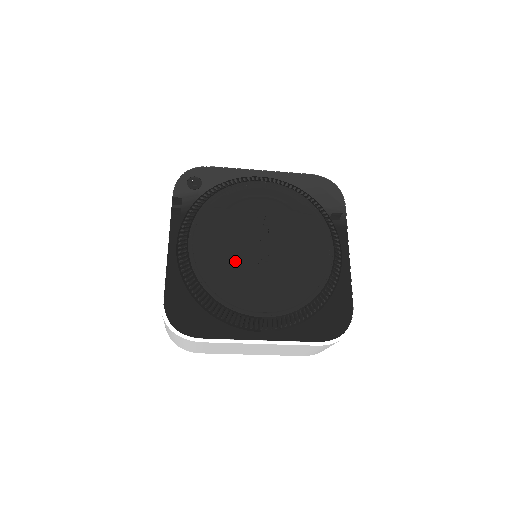
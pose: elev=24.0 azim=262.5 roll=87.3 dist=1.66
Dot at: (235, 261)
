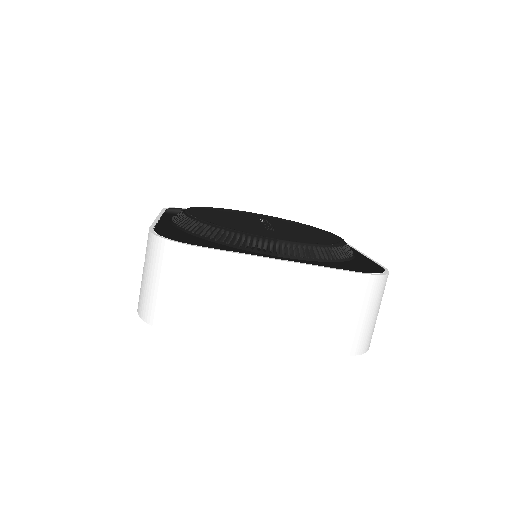
Dot at: (237, 222)
